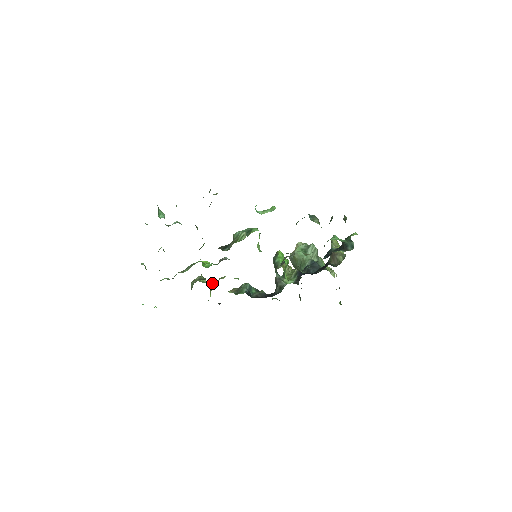
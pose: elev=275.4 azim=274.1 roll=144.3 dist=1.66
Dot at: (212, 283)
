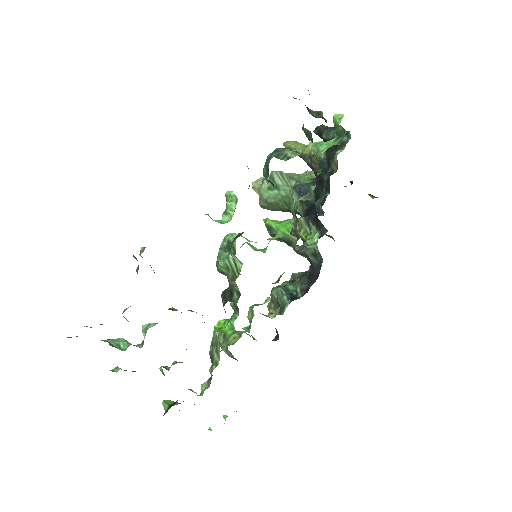
Dot at: (247, 331)
